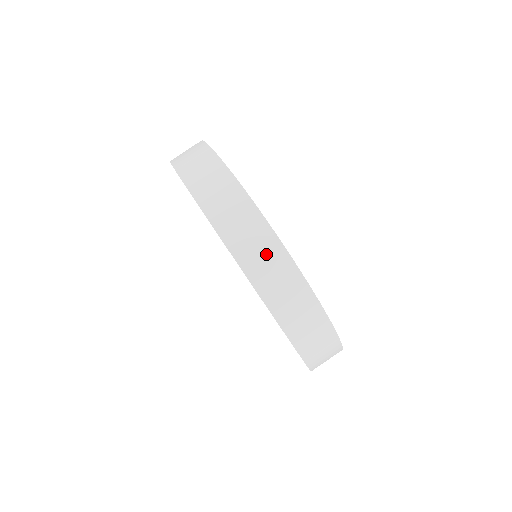
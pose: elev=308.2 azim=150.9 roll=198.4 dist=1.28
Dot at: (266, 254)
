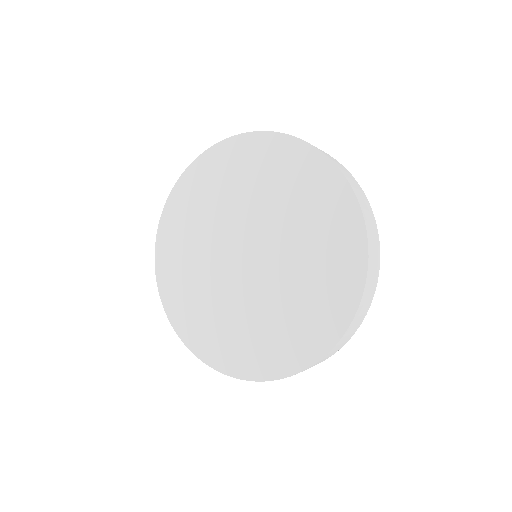
Dot at: (358, 188)
